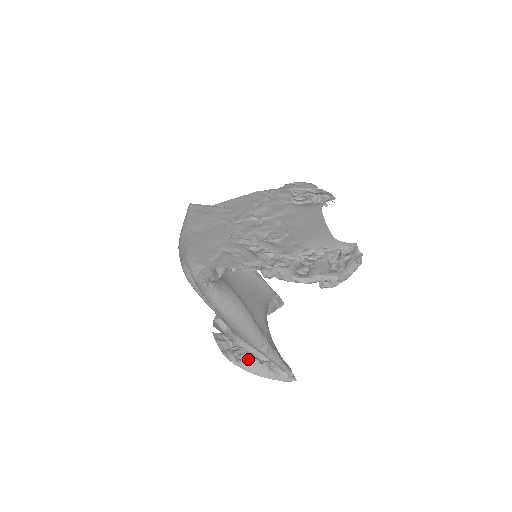
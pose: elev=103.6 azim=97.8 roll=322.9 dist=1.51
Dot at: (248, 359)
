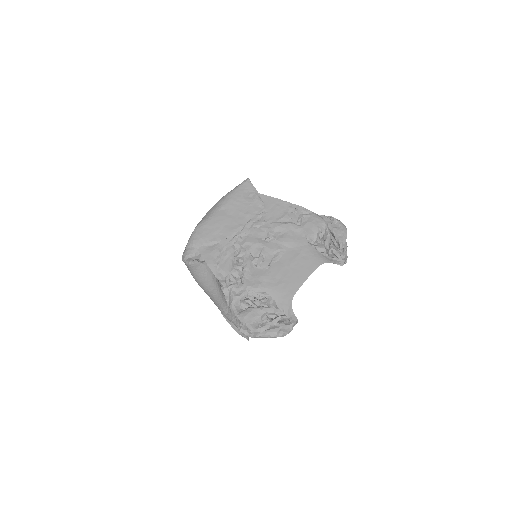
Dot at: occluded
